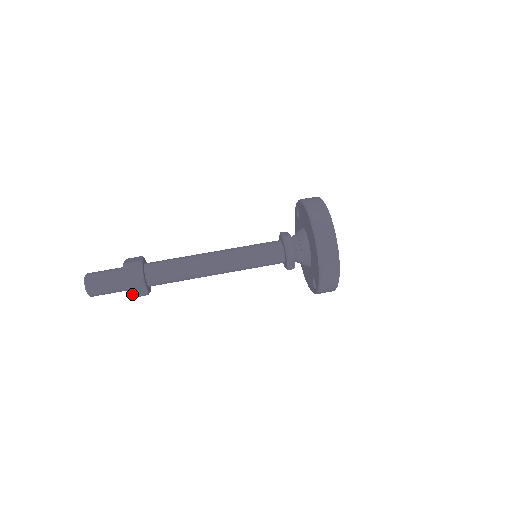
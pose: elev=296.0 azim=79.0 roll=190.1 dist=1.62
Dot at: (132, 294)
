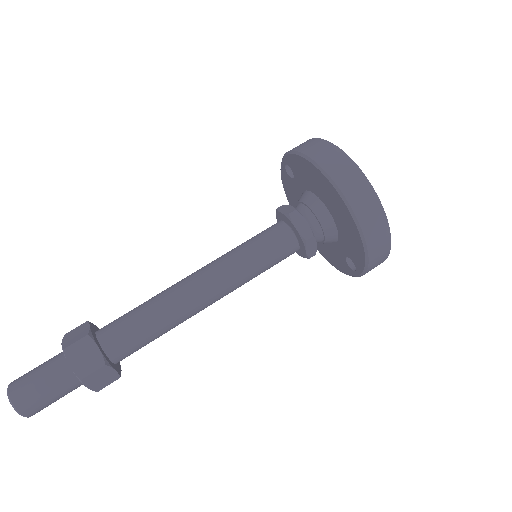
Dot at: (95, 387)
